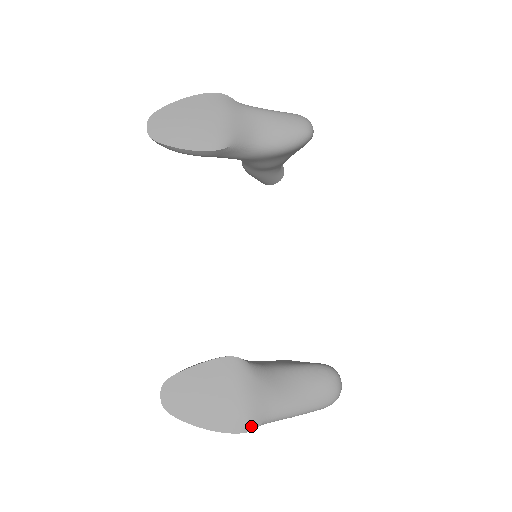
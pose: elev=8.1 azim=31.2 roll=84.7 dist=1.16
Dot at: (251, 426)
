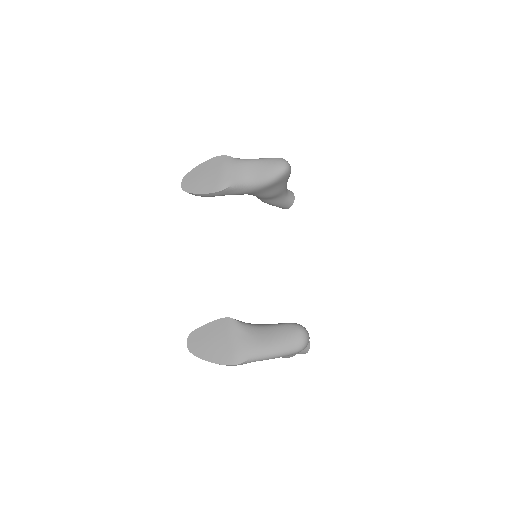
Dot at: (239, 361)
